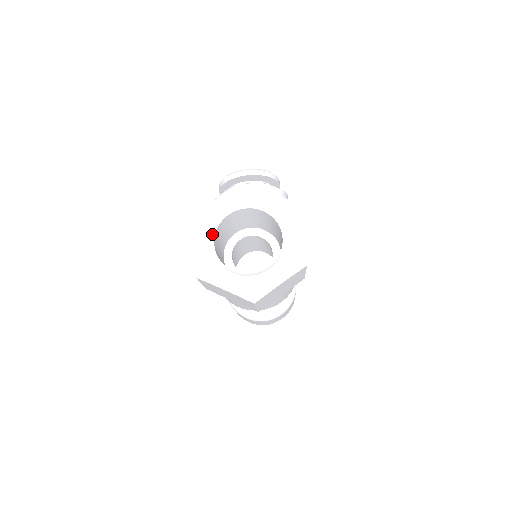
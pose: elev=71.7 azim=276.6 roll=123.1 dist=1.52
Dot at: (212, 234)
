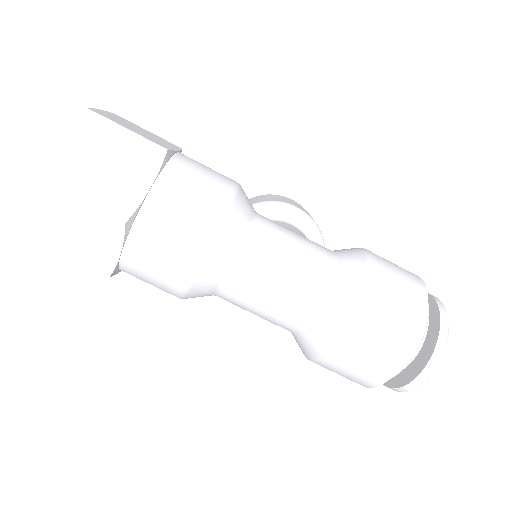
Dot at: occluded
